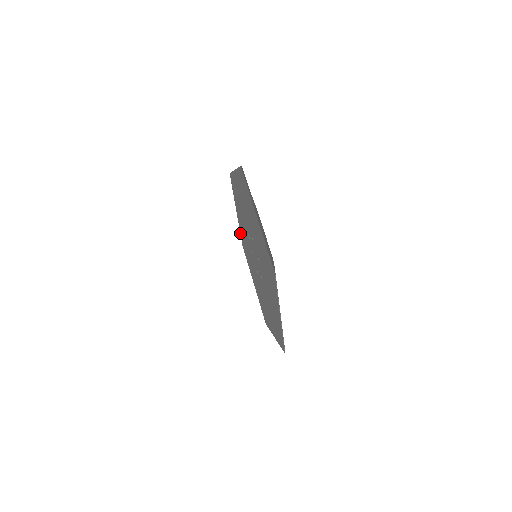
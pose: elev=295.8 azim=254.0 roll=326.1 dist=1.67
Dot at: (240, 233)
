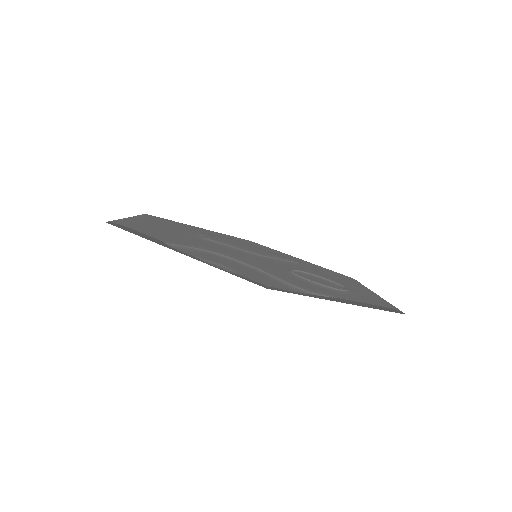
Dot at: occluded
